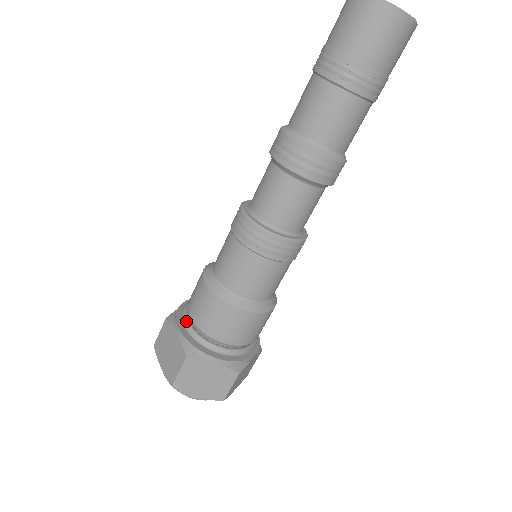
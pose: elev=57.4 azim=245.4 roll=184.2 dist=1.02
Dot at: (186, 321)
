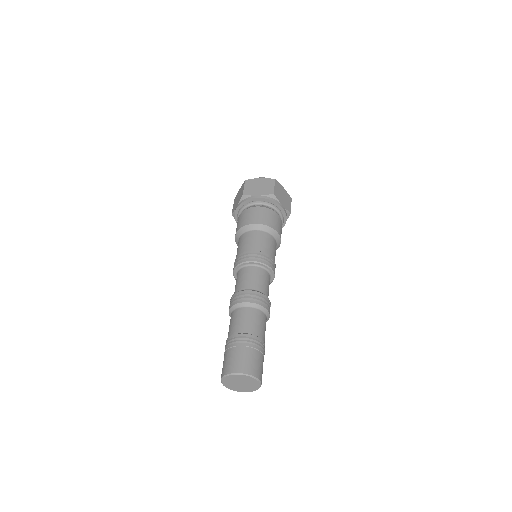
Dot at: occluded
